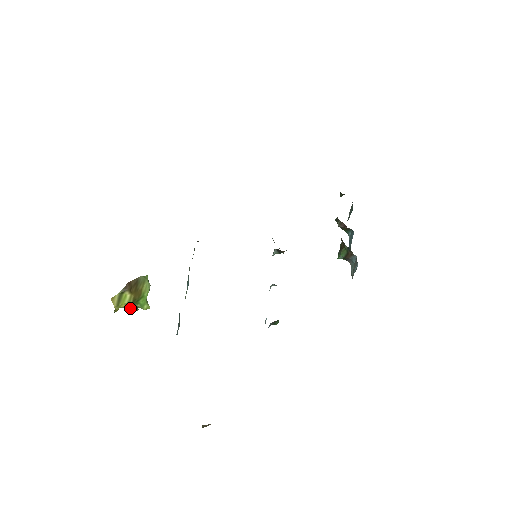
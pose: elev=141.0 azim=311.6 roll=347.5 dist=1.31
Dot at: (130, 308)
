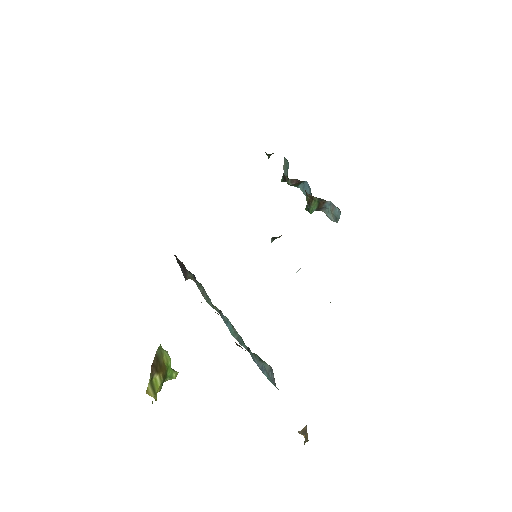
Dot at: occluded
